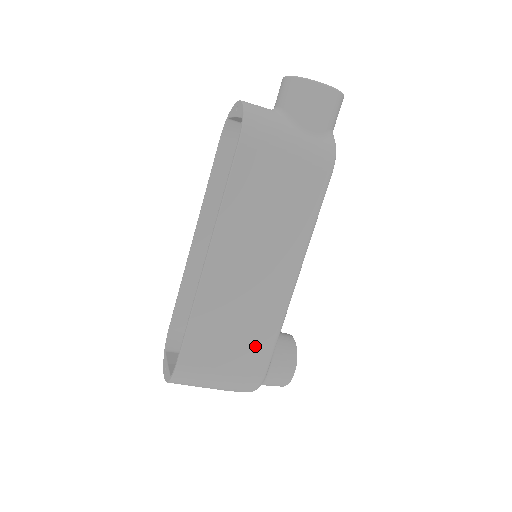
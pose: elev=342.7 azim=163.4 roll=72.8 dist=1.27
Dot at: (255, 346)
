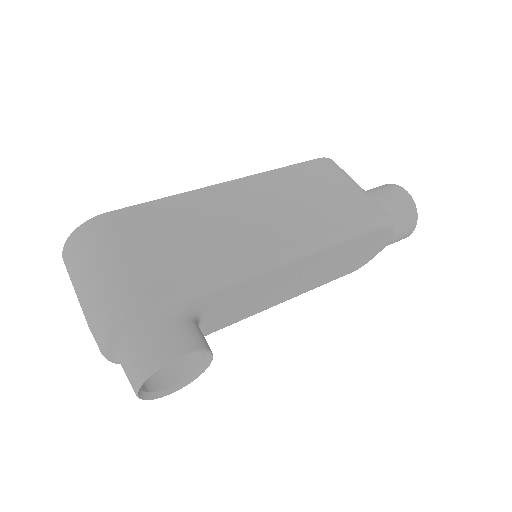
Dot at: (183, 266)
